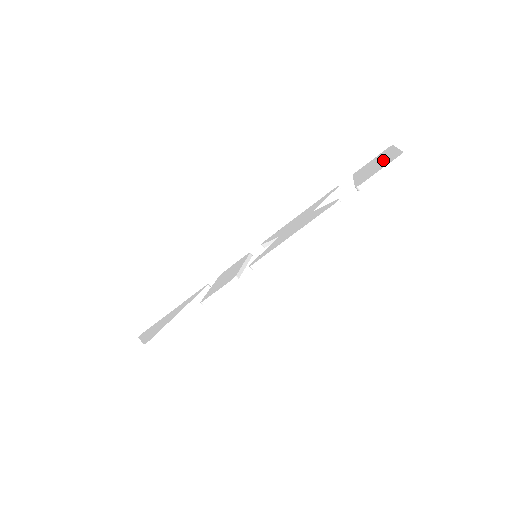
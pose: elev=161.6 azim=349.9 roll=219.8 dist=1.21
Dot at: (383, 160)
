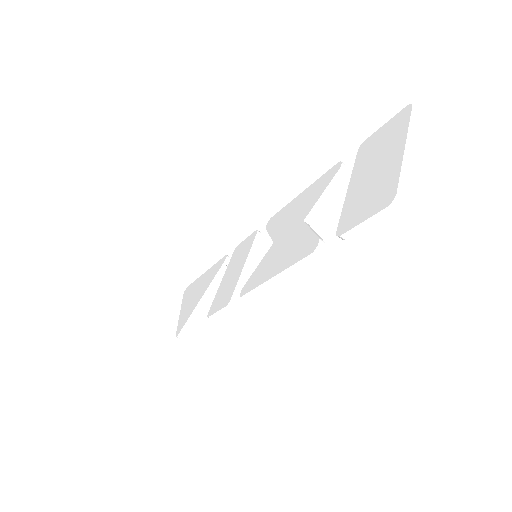
Dot at: (381, 173)
